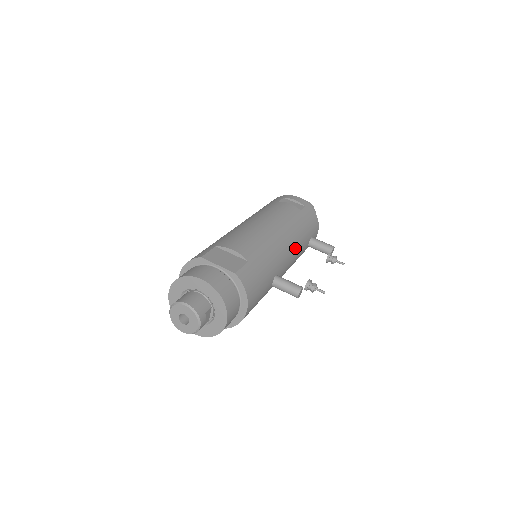
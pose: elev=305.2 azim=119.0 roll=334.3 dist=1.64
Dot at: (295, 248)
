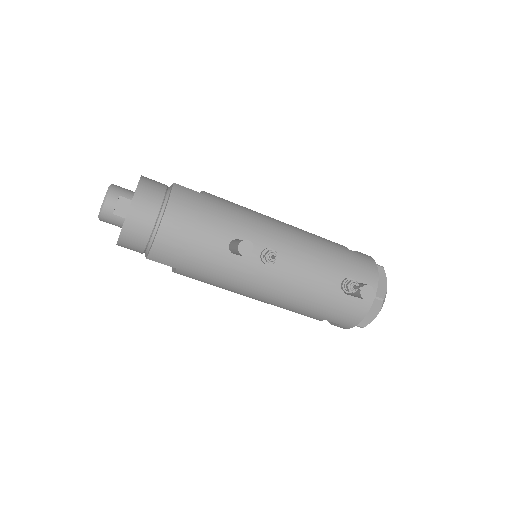
Dot at: (300, 253)
